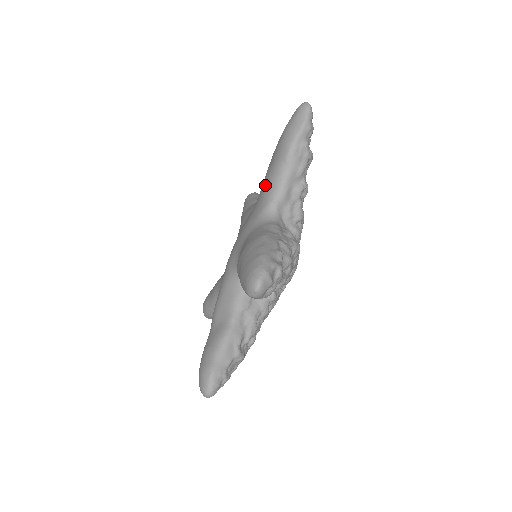
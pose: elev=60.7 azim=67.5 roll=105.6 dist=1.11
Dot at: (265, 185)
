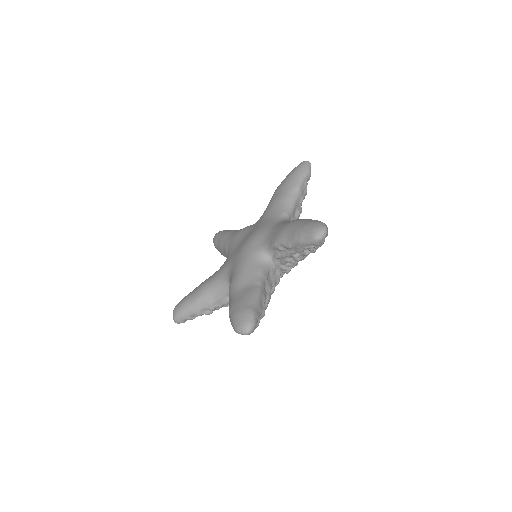
Dot at: (277, 203)
